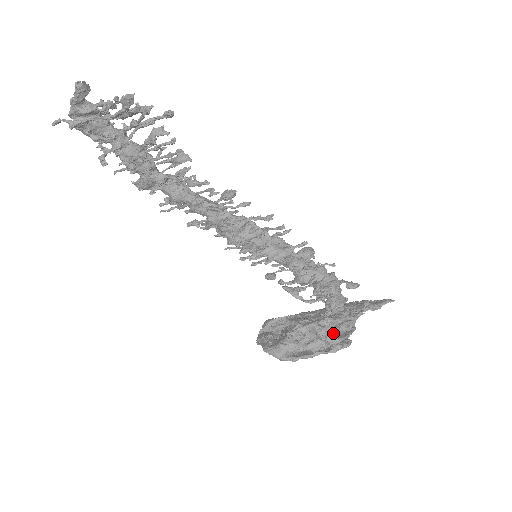
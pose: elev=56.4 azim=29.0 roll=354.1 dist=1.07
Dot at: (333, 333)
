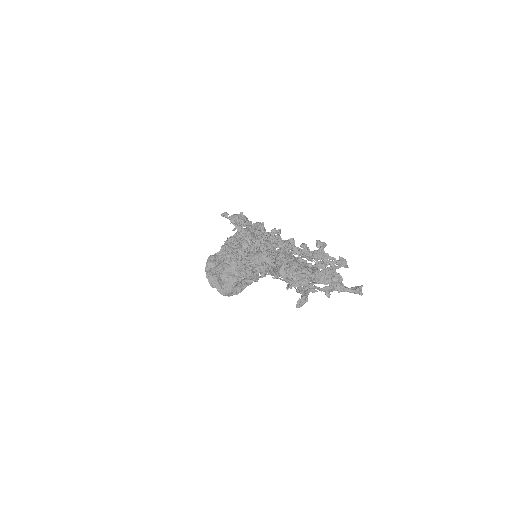
Dot at: occluded
